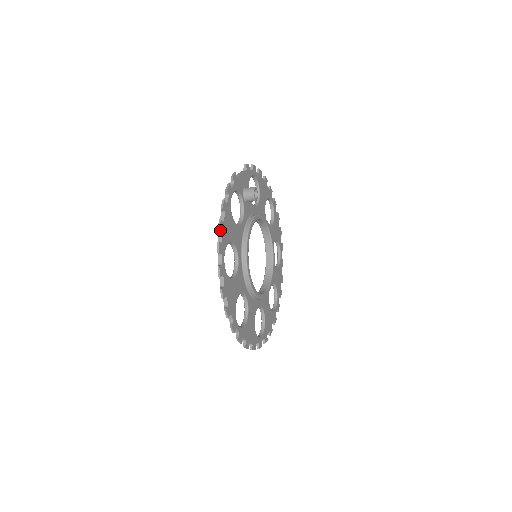
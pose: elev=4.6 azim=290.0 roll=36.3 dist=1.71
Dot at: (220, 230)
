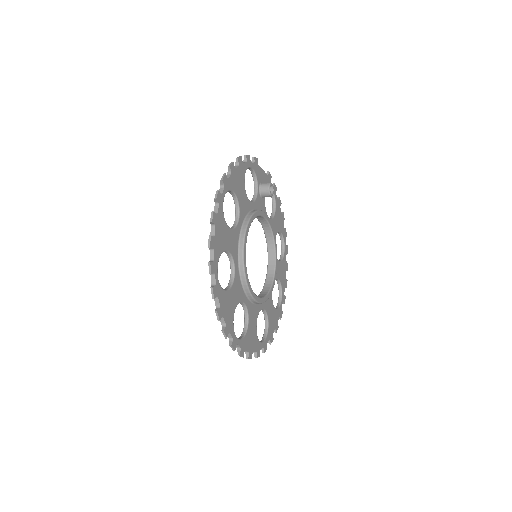
Dot at: (230, 168)
